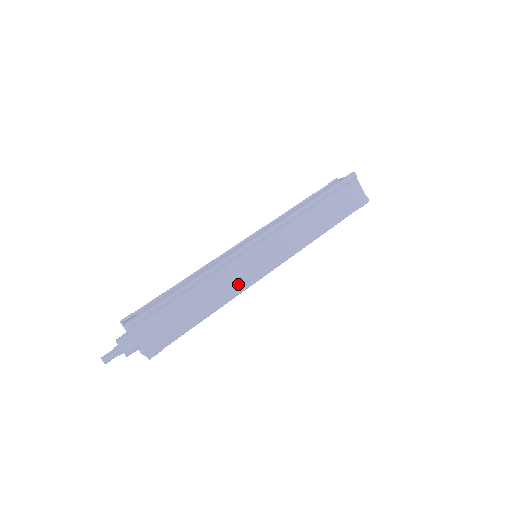
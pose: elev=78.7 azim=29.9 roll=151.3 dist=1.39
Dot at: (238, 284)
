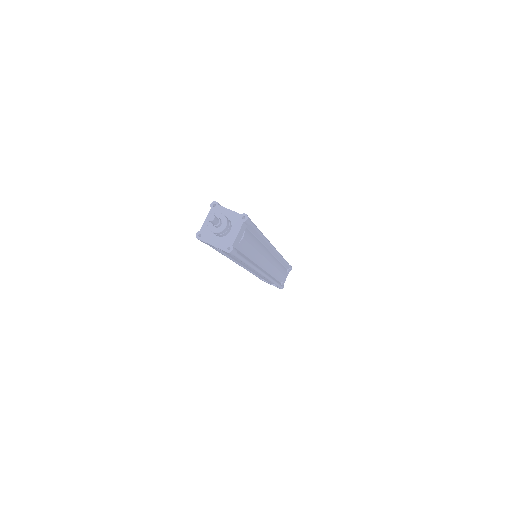
Dot at: occluded
